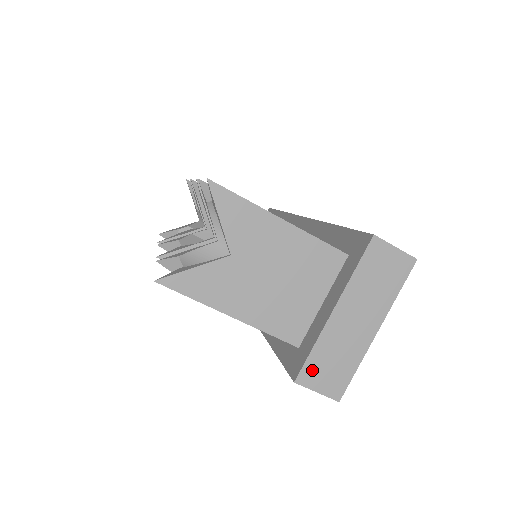
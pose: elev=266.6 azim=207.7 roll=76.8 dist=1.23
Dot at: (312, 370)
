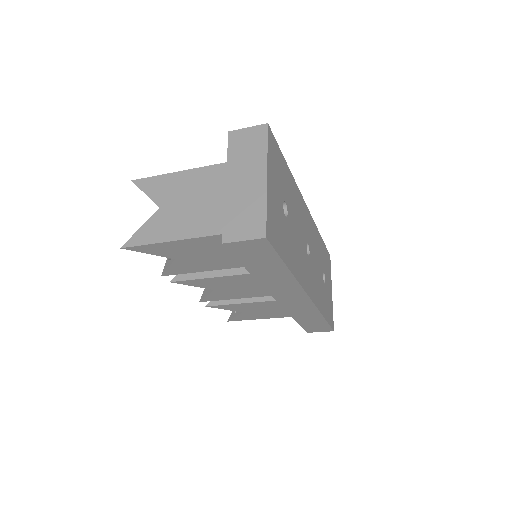
Dot at: (231, 228)
